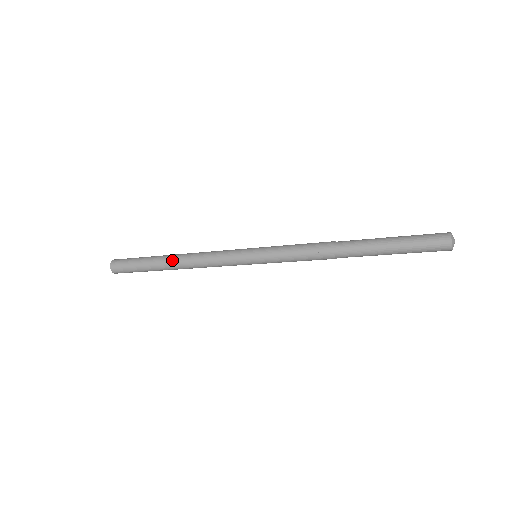
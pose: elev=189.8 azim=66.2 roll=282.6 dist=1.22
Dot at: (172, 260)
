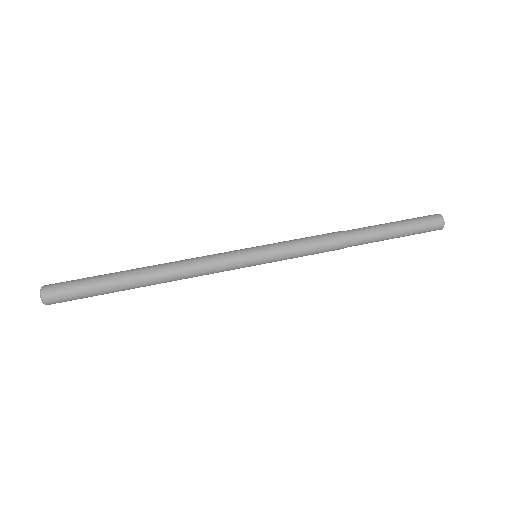
Dot at: occluded
